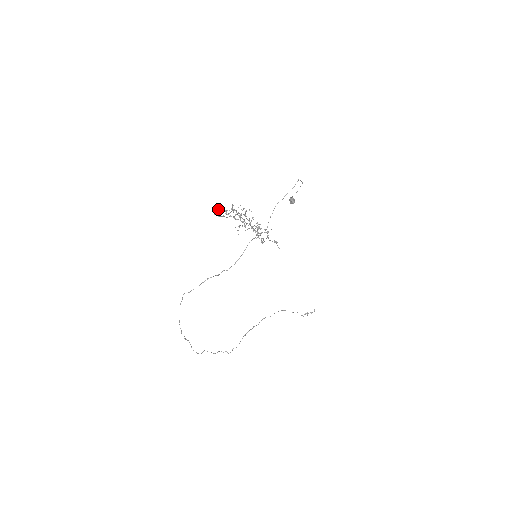
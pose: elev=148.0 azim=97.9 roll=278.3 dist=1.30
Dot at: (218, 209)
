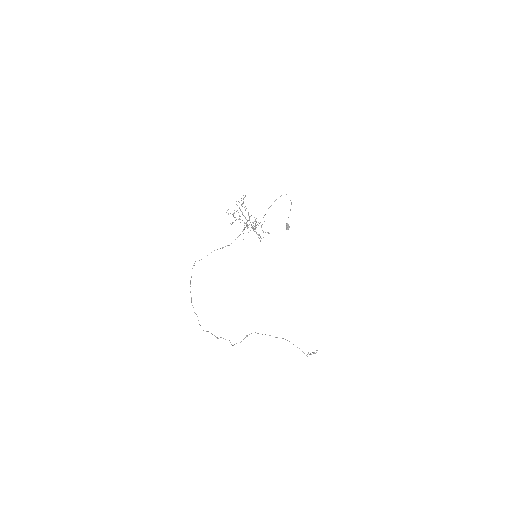
Dot at: (228, 213)
